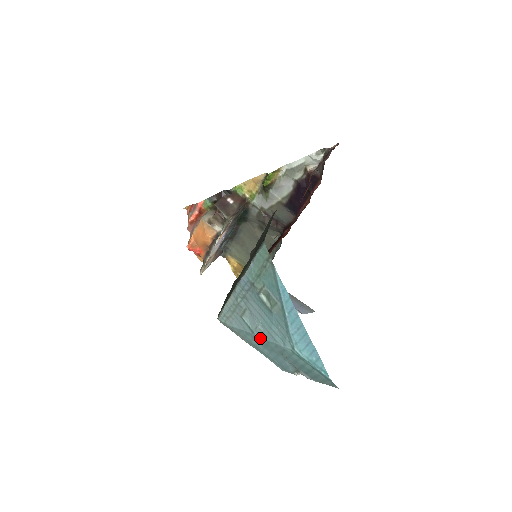
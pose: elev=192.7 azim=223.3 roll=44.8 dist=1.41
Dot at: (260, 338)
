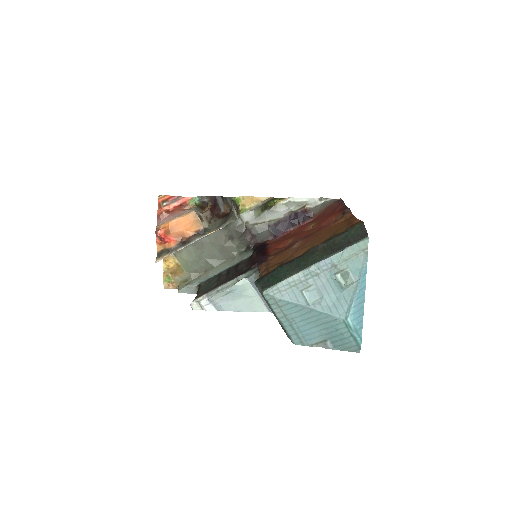
Dot at: (313, 310)
